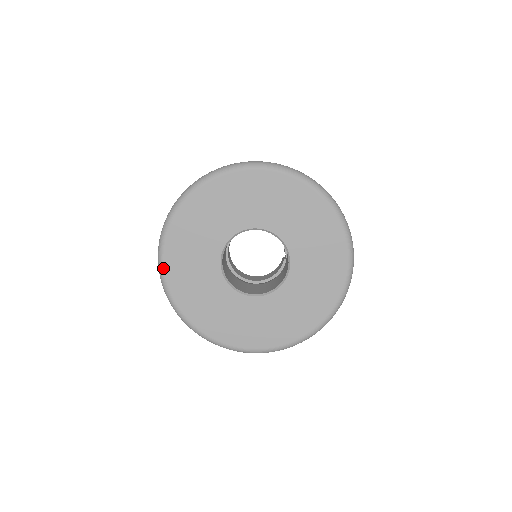
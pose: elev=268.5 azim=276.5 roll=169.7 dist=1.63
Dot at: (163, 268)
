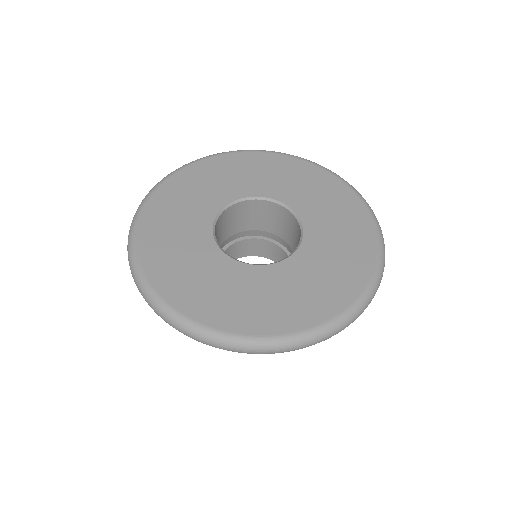
Dot at: (141, 271)
